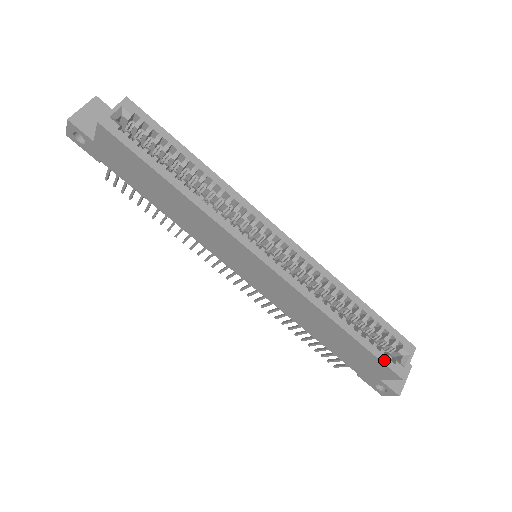
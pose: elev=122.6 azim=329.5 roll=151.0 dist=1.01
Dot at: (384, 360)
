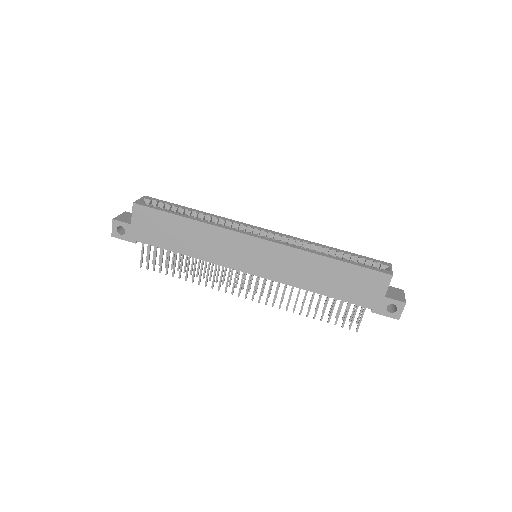
Dot at: (372, 268)
